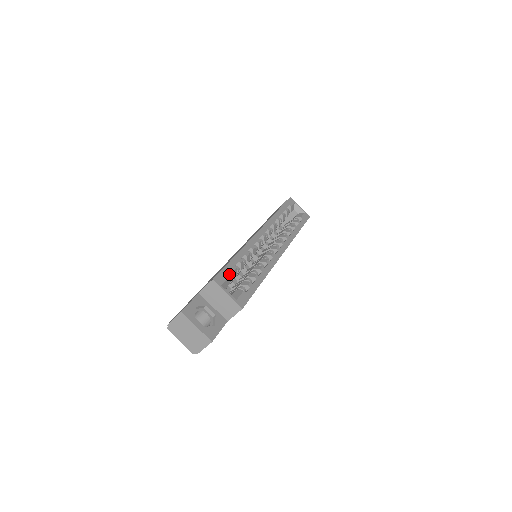
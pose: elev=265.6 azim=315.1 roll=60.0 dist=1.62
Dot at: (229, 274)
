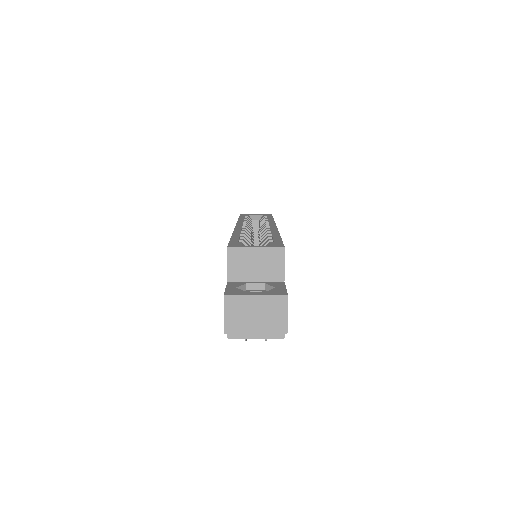
Dot at: occluded
